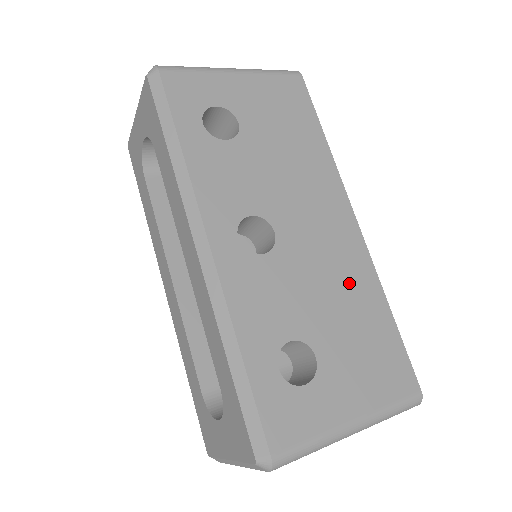
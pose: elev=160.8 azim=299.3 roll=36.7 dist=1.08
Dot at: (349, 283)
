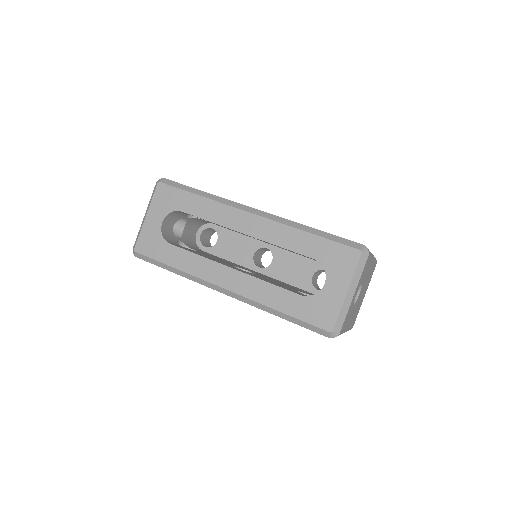
Dot at: occluded
